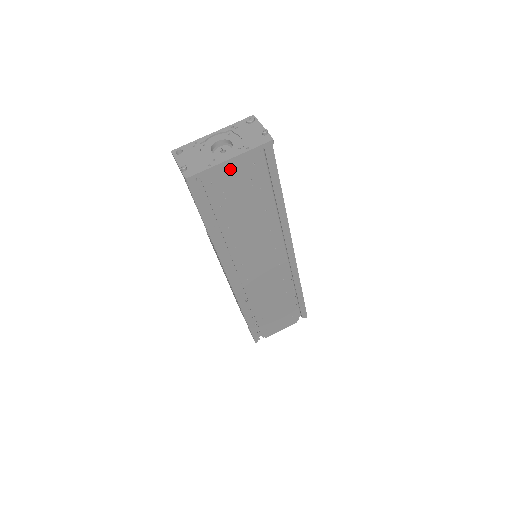
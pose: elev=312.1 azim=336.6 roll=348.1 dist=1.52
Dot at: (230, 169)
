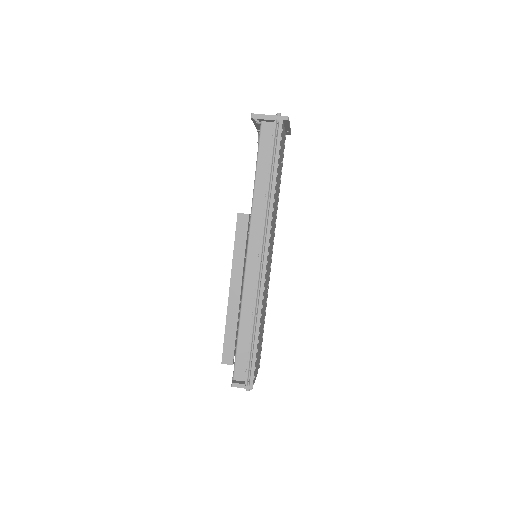
Dot at: (283, 137)
